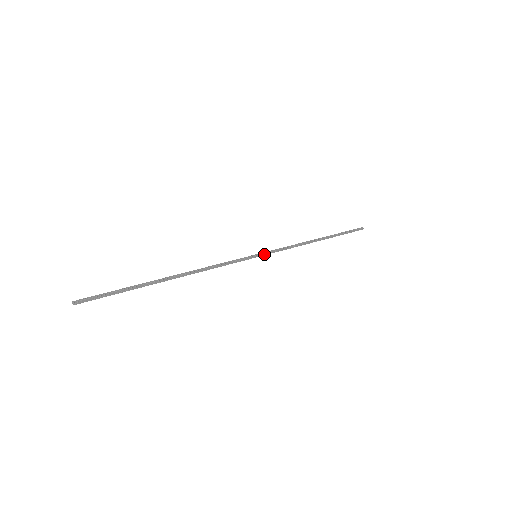
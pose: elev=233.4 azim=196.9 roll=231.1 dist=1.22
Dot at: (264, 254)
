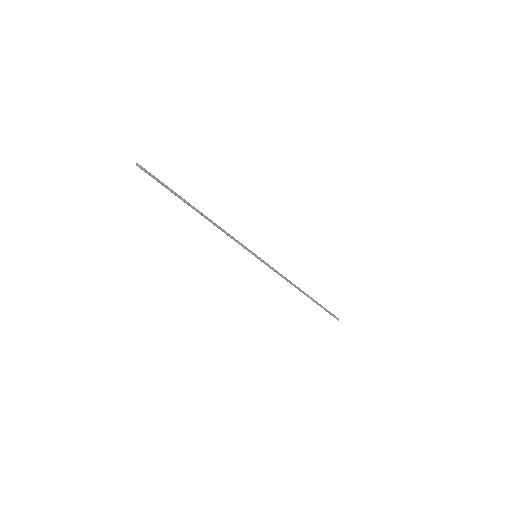
Dot at: (262, 260)
